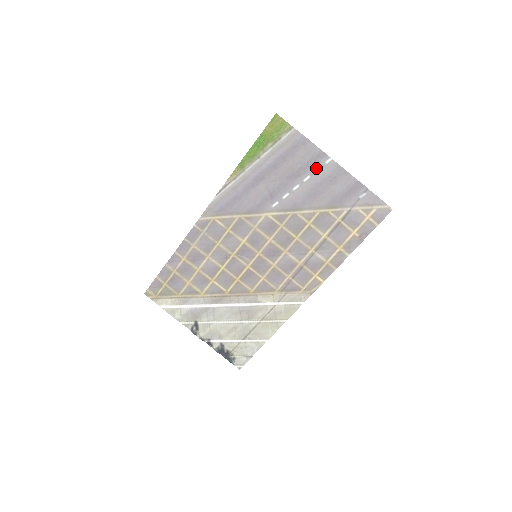
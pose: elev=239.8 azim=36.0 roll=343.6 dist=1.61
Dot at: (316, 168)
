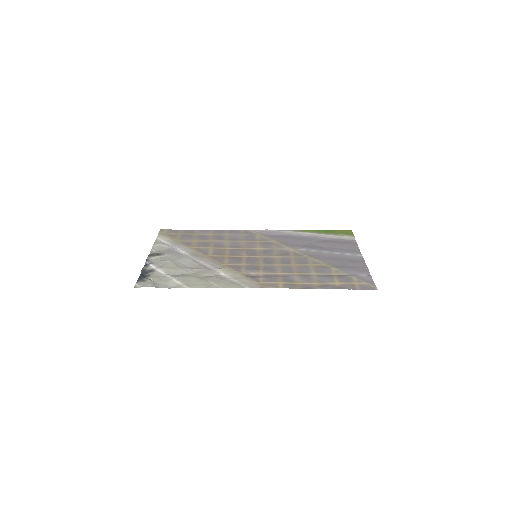
Dot at: (348, 253)
